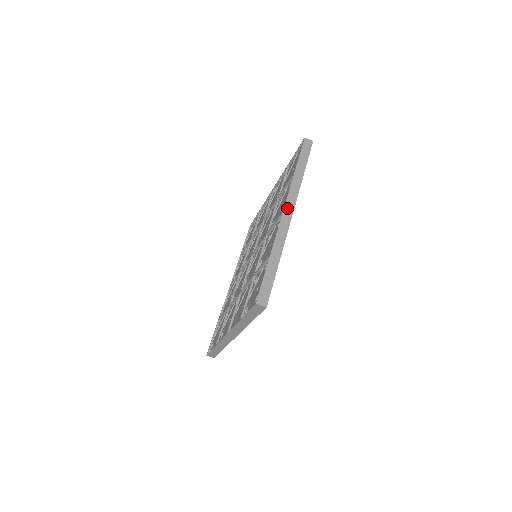
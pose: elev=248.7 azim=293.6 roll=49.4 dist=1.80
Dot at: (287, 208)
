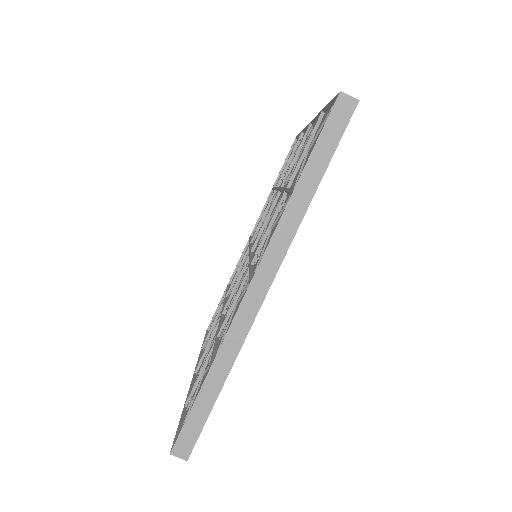
Dot at: (259, 278)
